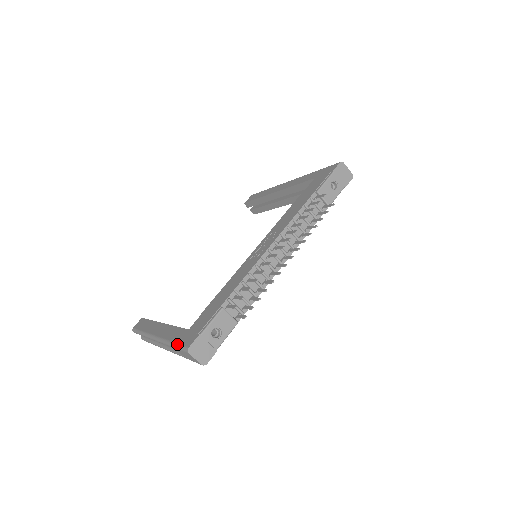
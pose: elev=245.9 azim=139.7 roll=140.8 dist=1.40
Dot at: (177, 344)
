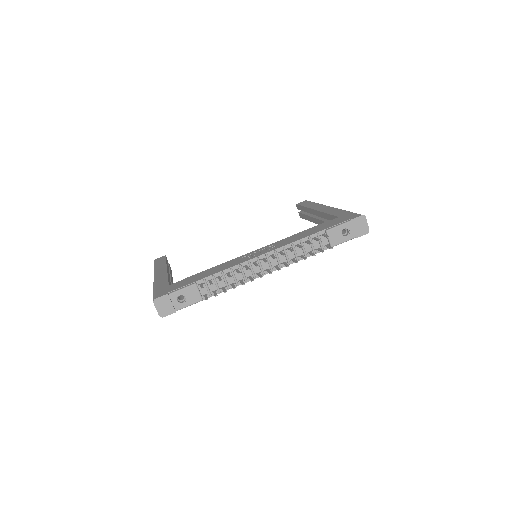
Dot at: (154, 291)
